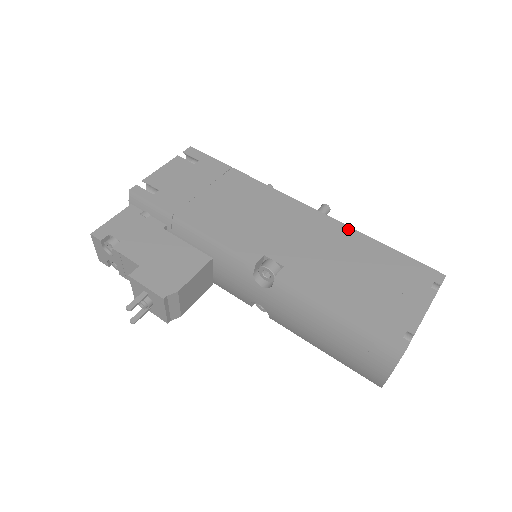
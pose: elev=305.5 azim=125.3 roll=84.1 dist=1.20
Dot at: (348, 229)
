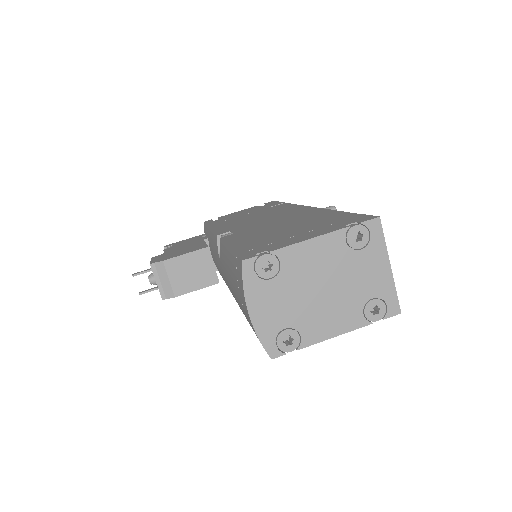
Dot at: (324, 210)
